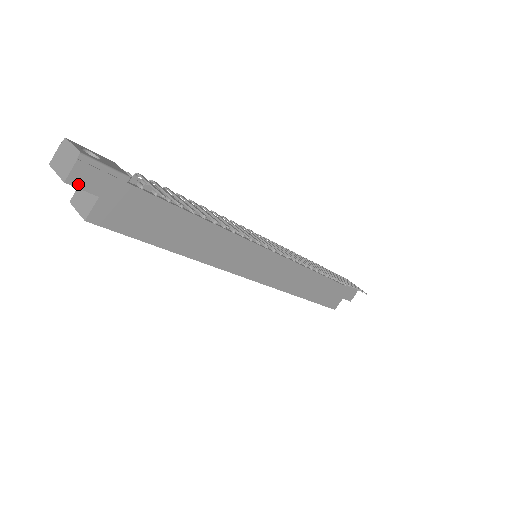
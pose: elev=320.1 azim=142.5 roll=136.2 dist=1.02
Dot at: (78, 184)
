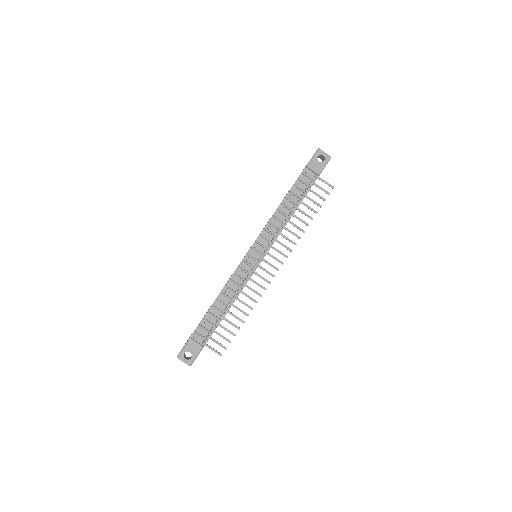
Dot at: occluded
